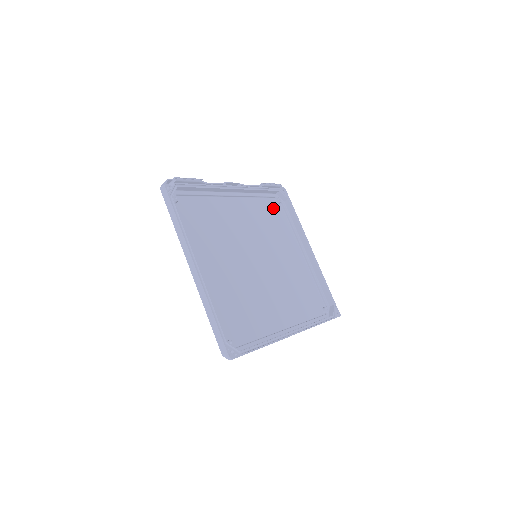
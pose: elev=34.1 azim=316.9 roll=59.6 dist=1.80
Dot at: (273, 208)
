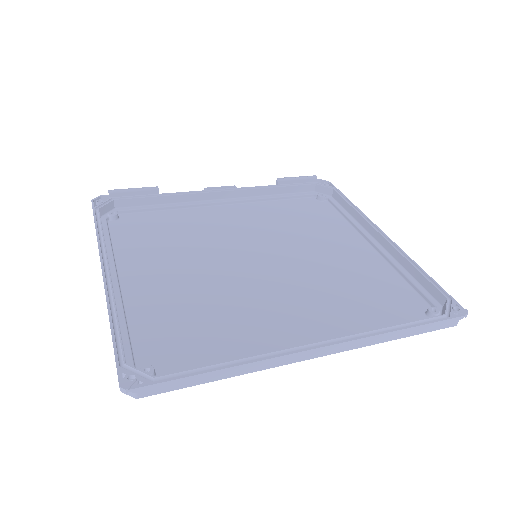
Dot at: (309, 206)
